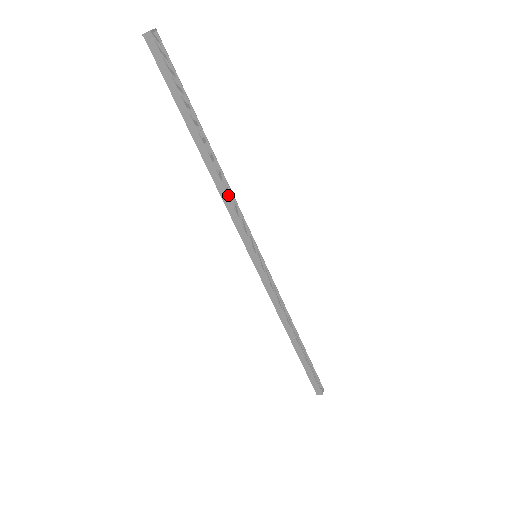
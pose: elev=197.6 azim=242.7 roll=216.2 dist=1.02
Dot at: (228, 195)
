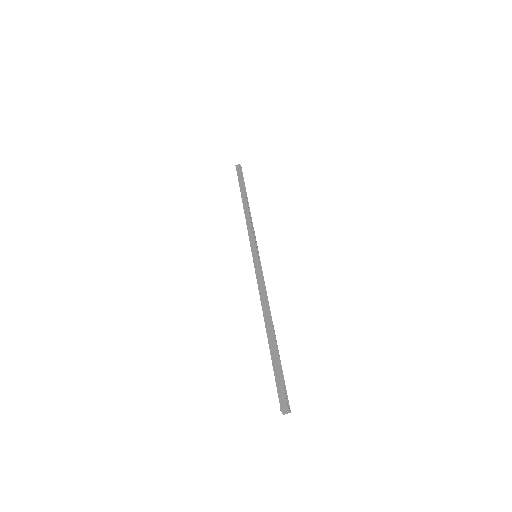
Dot at: (250, 218)
